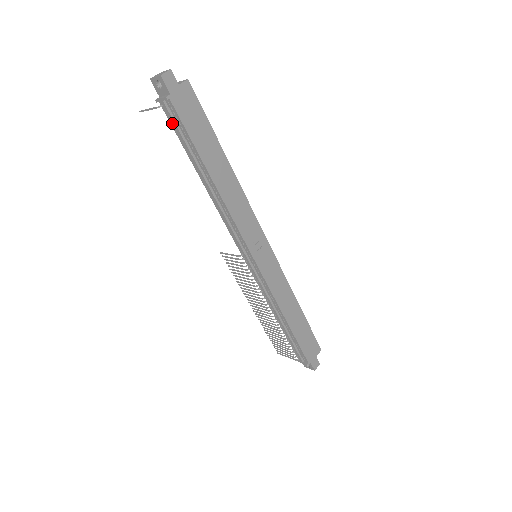
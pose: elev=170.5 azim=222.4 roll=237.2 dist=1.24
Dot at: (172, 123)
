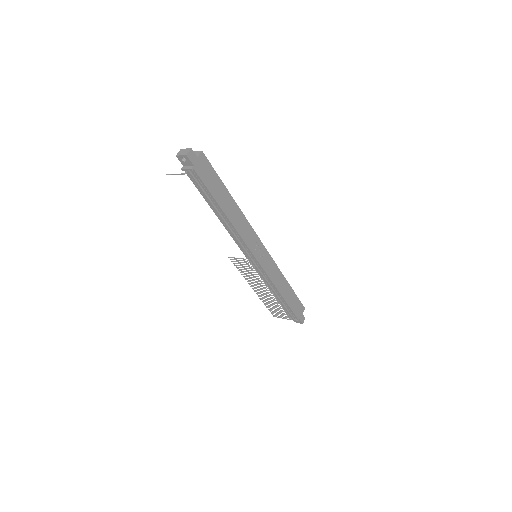
Dot at: (194, 182)
